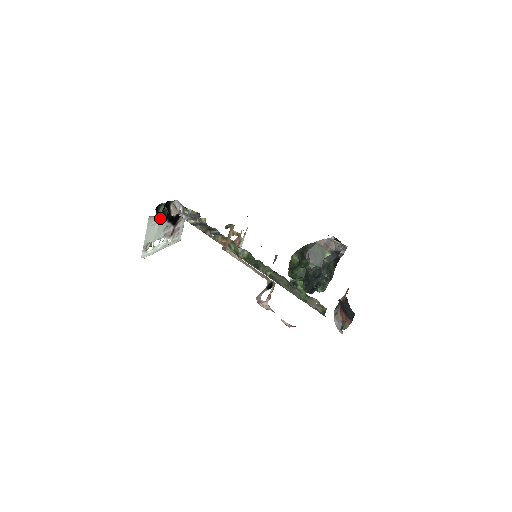
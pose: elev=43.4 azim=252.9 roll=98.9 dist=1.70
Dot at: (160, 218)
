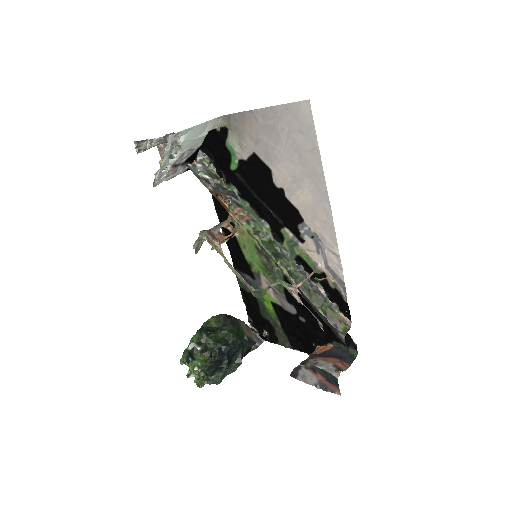
Dot at: occluded
